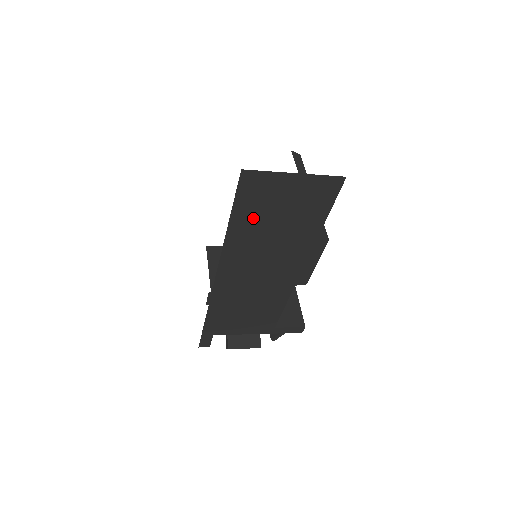
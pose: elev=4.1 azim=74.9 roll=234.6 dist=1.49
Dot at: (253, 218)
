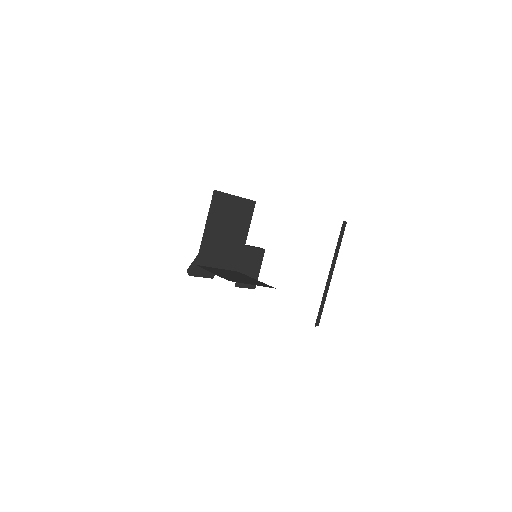
Dot at: occluded
